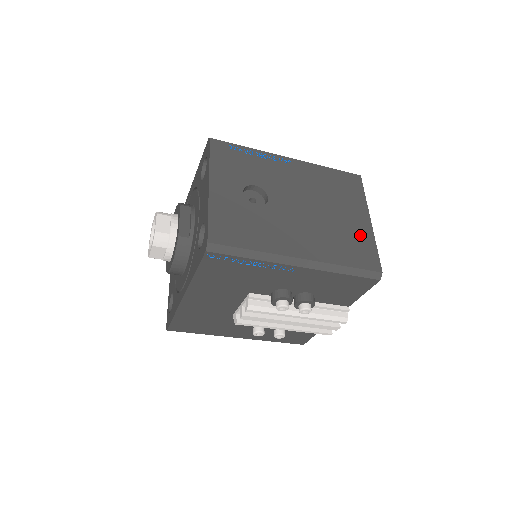
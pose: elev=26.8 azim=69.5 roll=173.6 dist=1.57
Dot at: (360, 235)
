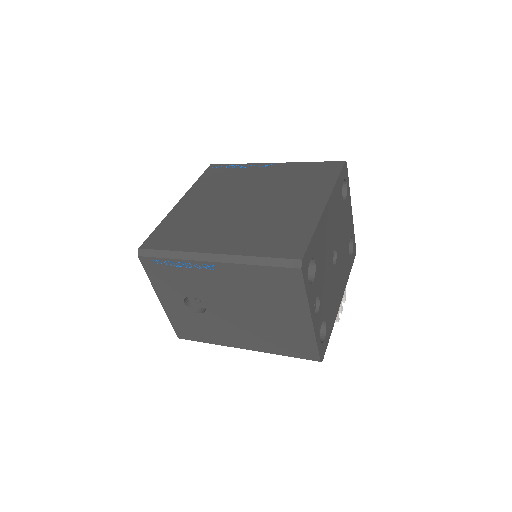
Dot at: (298, 333)
